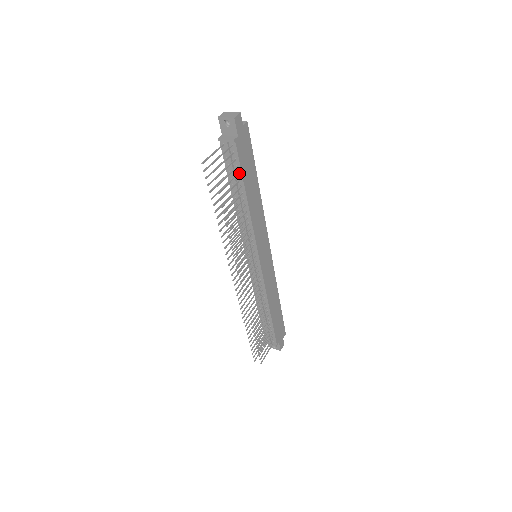
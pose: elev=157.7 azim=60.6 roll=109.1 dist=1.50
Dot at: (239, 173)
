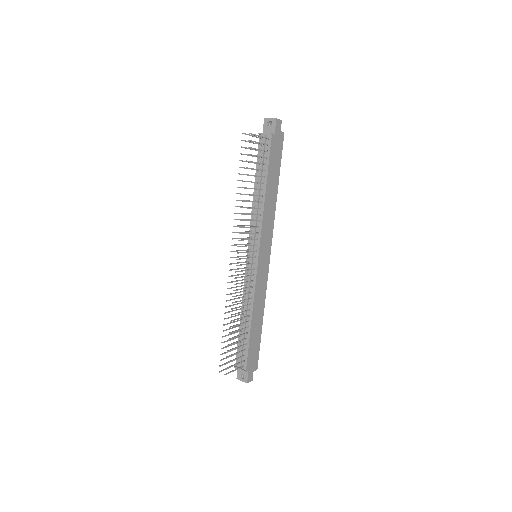
Dot at: (266, 164)
